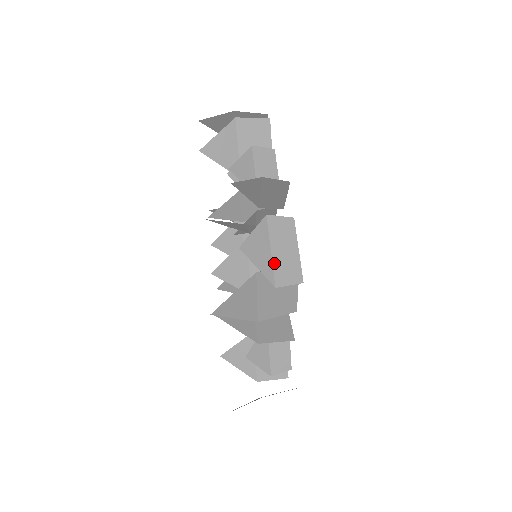
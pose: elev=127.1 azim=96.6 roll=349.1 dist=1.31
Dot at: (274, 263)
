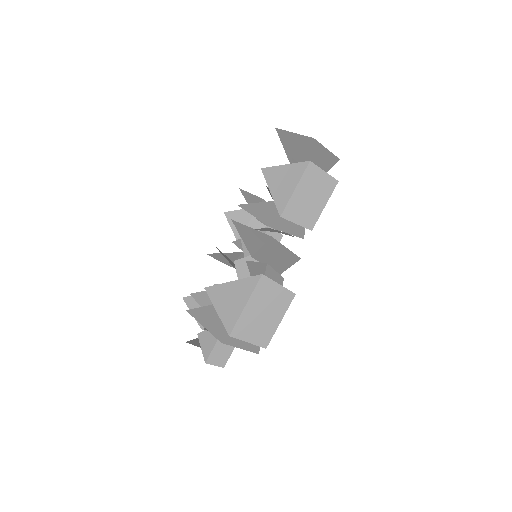
Dot at: occluded
